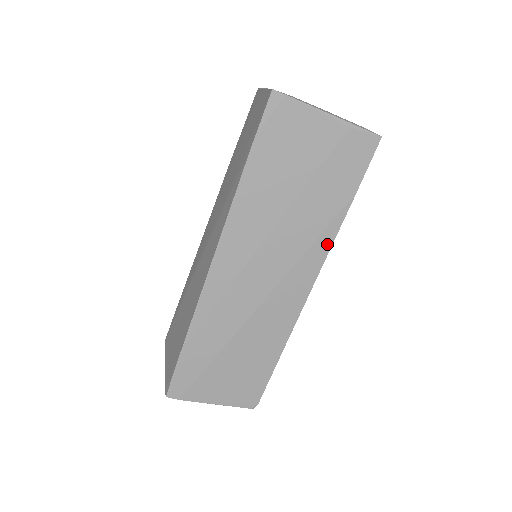
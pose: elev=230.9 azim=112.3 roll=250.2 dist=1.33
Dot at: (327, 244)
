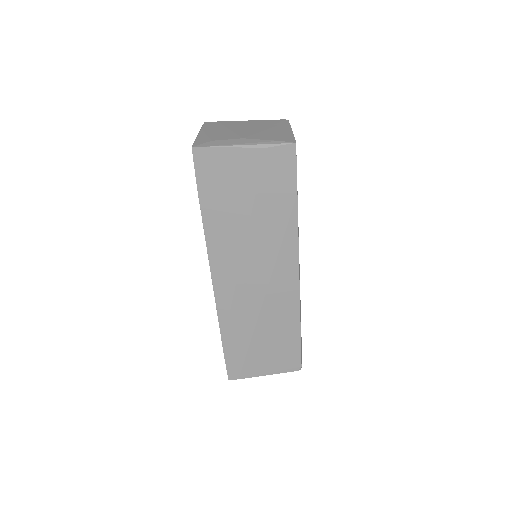
Dot at: (294, 239)
